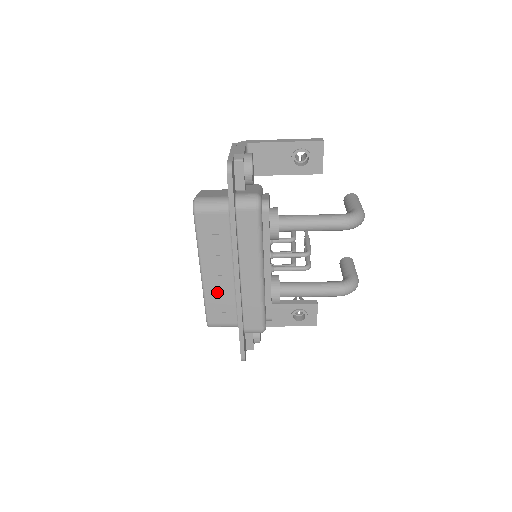
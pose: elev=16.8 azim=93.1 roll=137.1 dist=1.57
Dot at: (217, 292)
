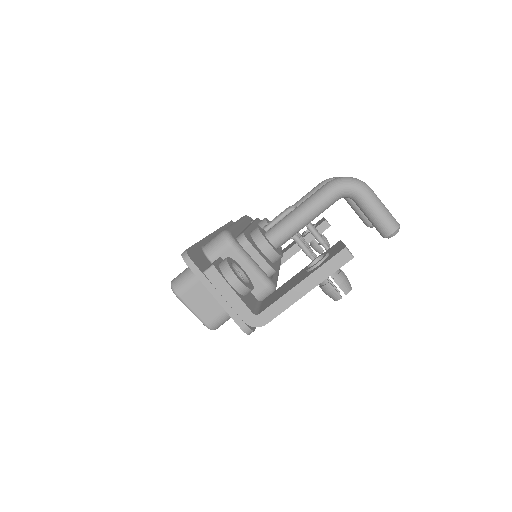
Dot at: occluded
